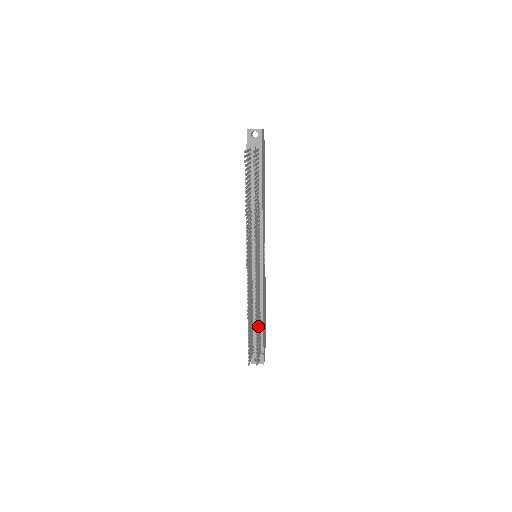
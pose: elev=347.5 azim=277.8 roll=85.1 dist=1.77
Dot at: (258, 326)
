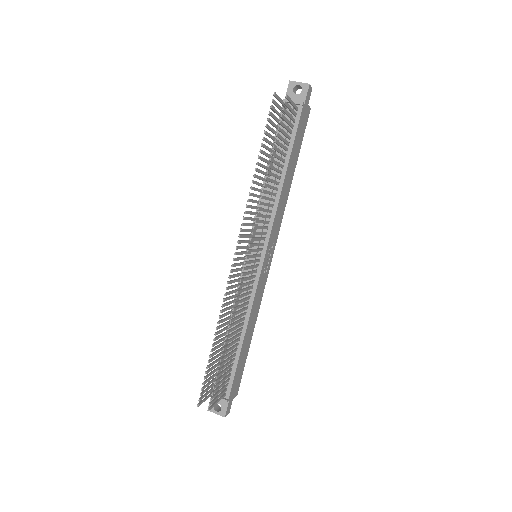
Dot at: (229, 353)
